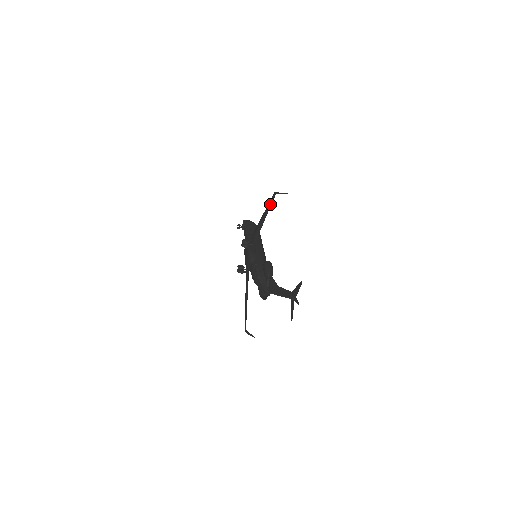
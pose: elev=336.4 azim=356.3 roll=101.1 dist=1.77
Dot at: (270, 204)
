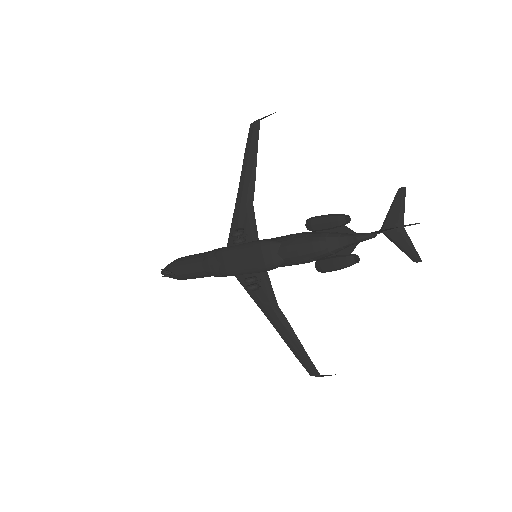
Dot at: (255, 144)
